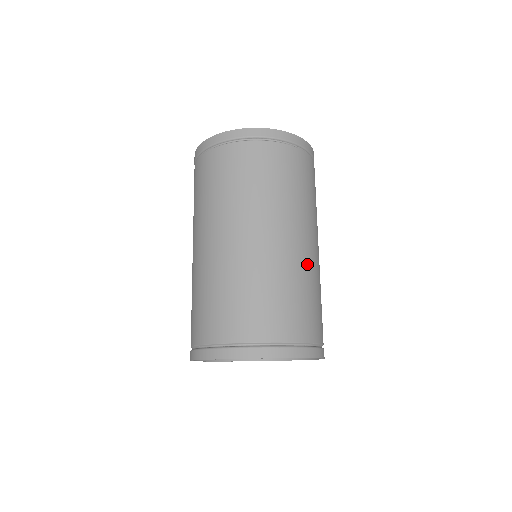
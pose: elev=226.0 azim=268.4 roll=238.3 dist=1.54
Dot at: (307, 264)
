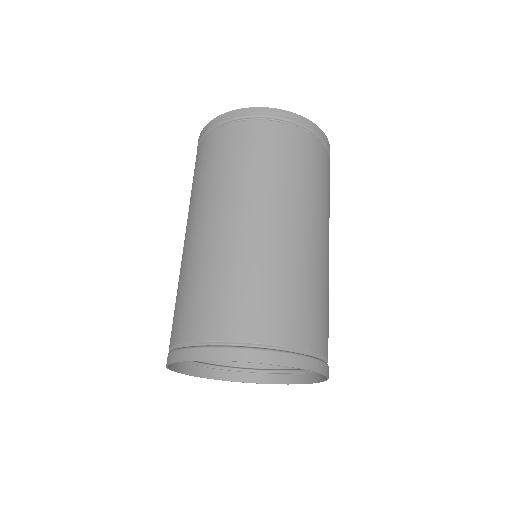
Dot at: (317, 262)
